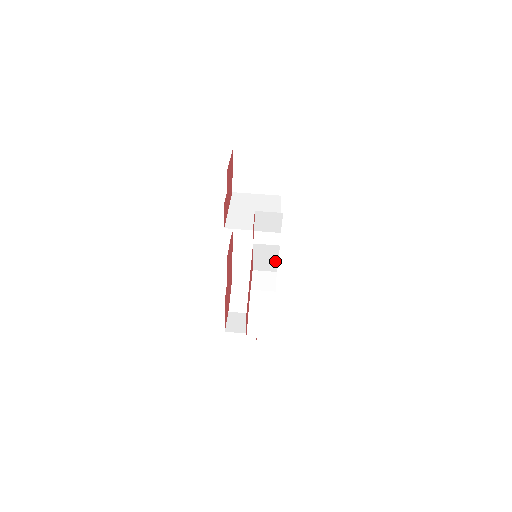
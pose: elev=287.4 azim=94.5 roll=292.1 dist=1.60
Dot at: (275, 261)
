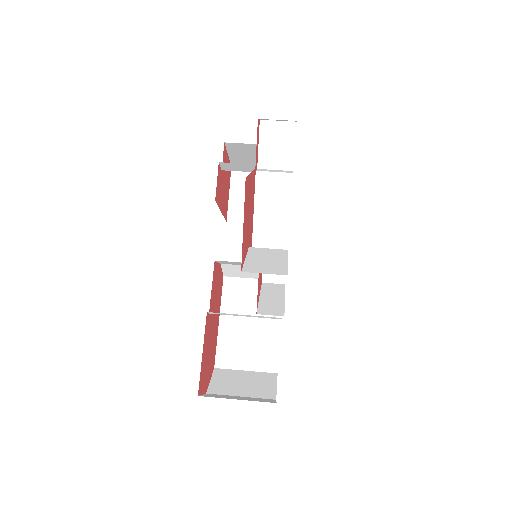
Dot at: (285, 219)
